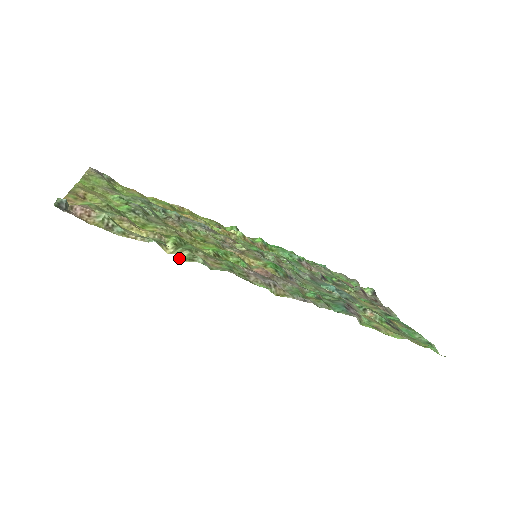
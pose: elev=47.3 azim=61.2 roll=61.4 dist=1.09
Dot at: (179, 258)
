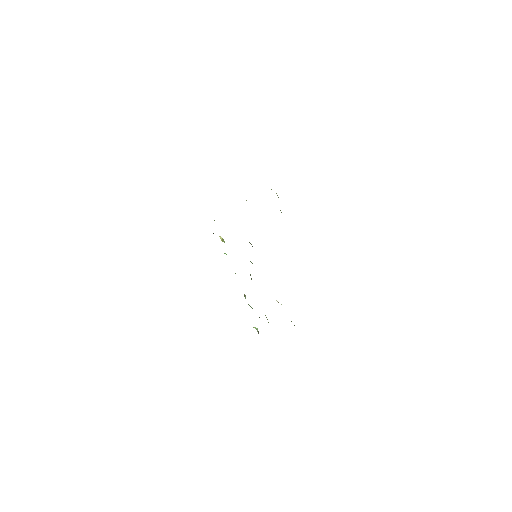
Dot at: occluded
